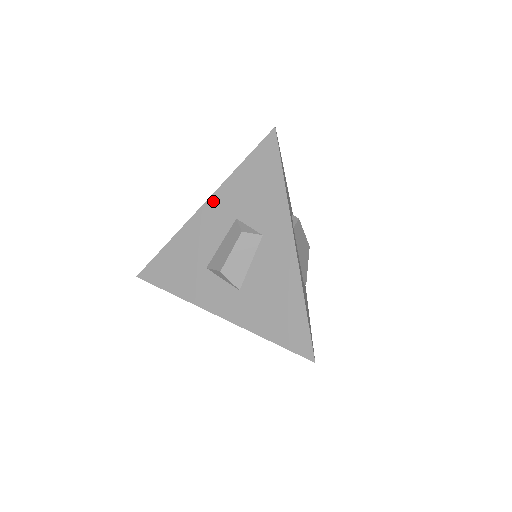
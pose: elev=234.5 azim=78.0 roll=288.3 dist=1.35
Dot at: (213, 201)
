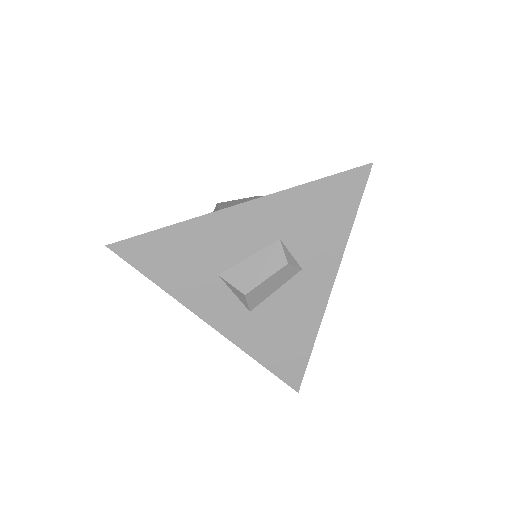
Dot at: (259, 205)
